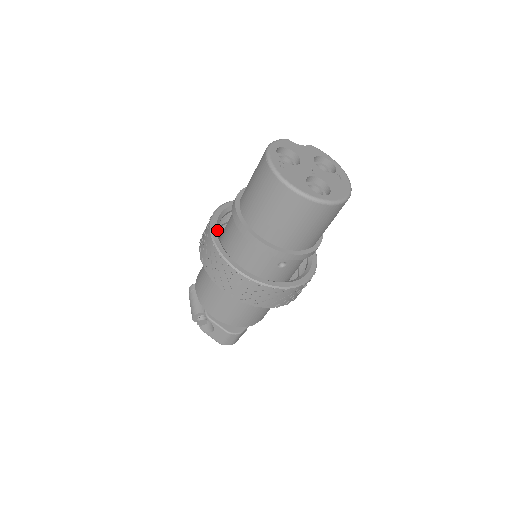
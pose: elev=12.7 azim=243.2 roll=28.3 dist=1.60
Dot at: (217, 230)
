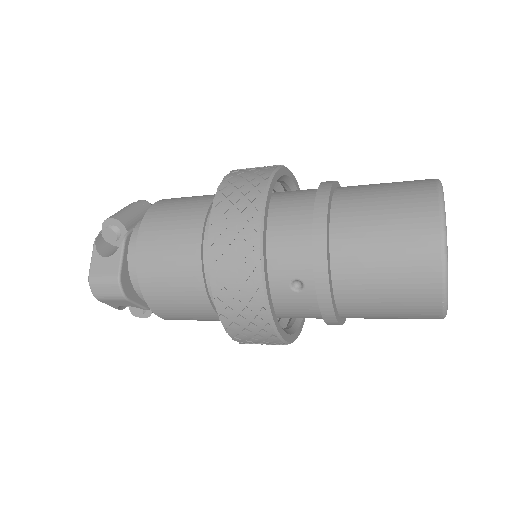
Dot at: (279, 178)
